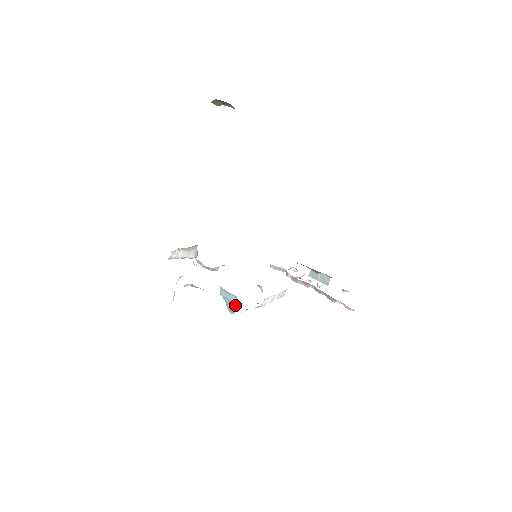
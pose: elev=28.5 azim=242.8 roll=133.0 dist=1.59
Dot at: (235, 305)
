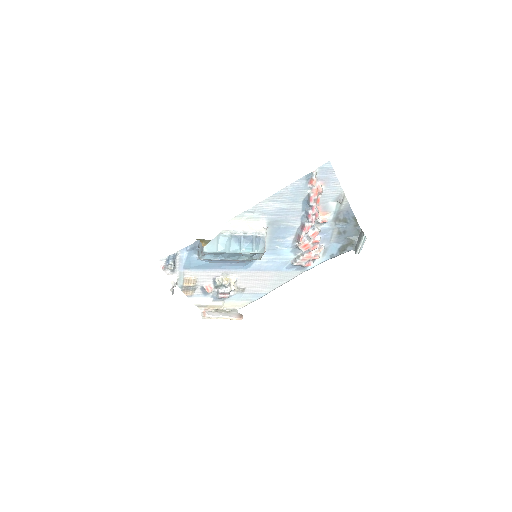
Dot at: occluded
